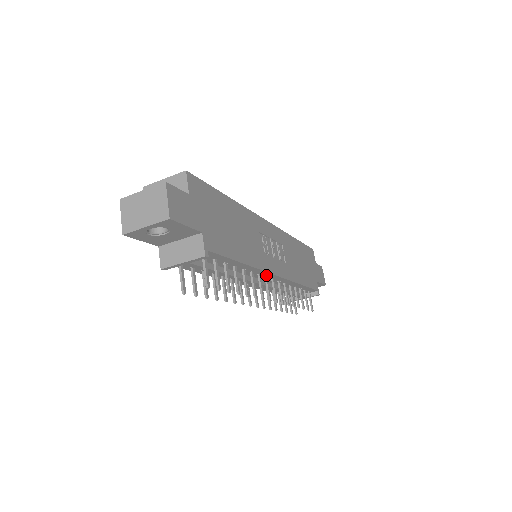
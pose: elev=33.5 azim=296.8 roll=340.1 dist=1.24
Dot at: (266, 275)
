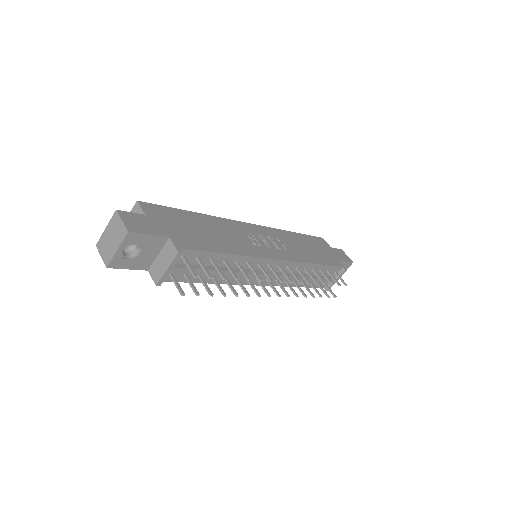
Dot at: (267, 263)
